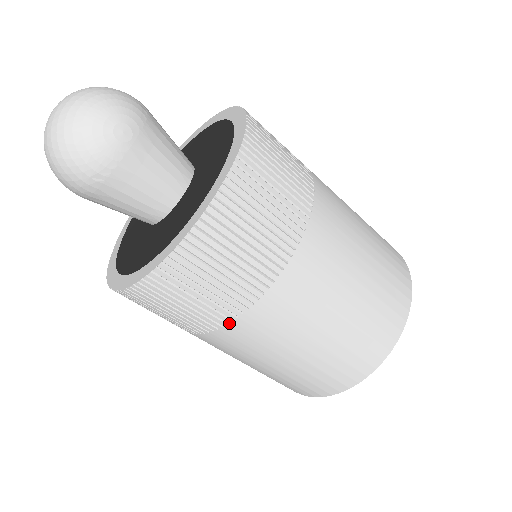
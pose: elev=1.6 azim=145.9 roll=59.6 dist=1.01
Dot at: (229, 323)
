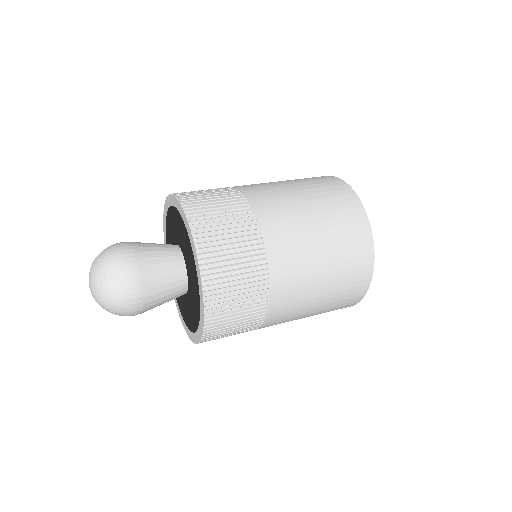
Dot at: (265, 318)
